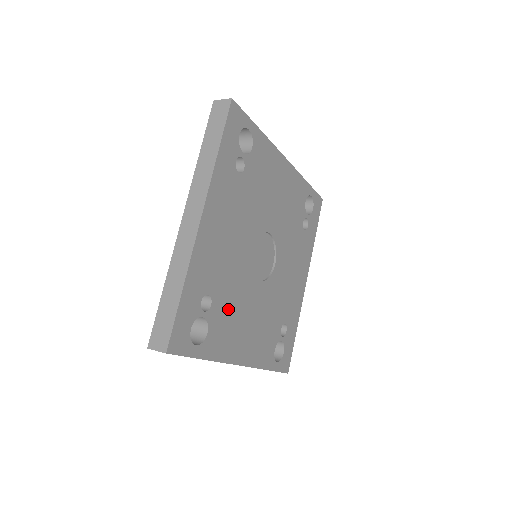
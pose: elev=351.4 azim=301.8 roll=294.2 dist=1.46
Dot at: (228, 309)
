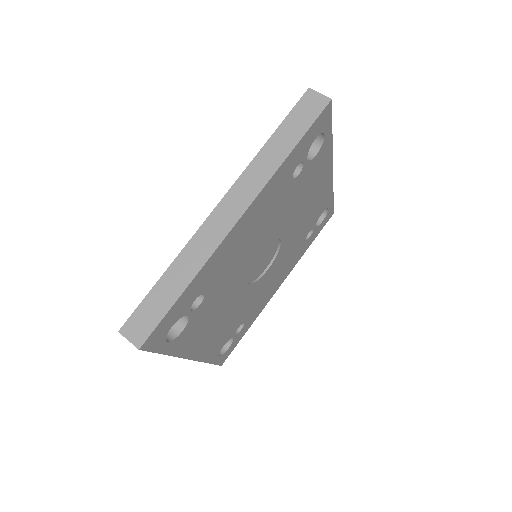
Dot at: (211, 309)
